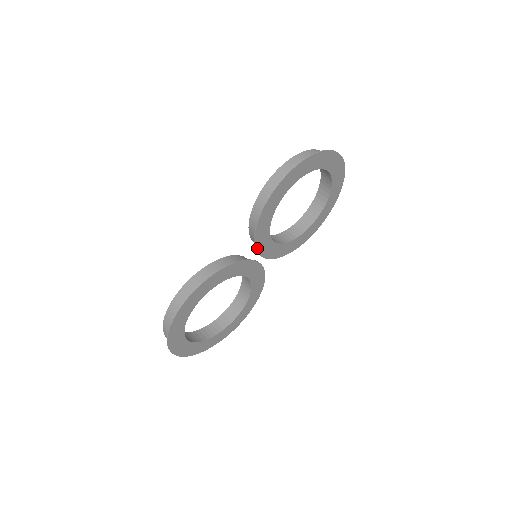
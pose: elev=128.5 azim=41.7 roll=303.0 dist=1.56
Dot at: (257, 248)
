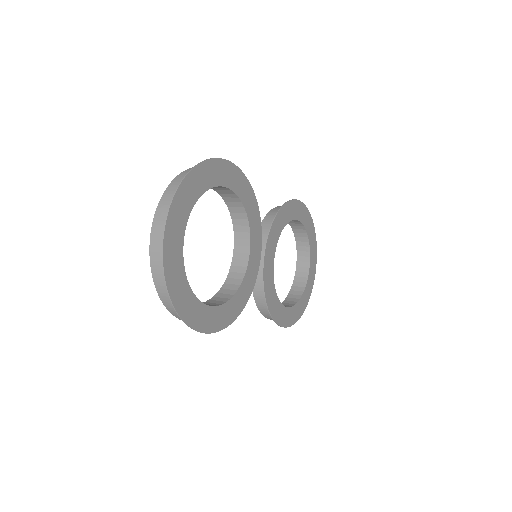
Dot at: (269, 235)
